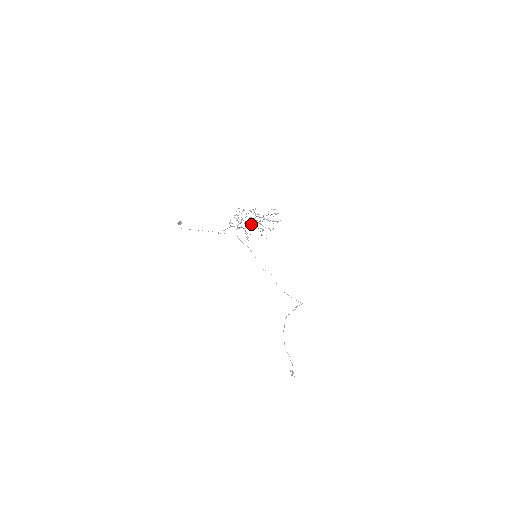
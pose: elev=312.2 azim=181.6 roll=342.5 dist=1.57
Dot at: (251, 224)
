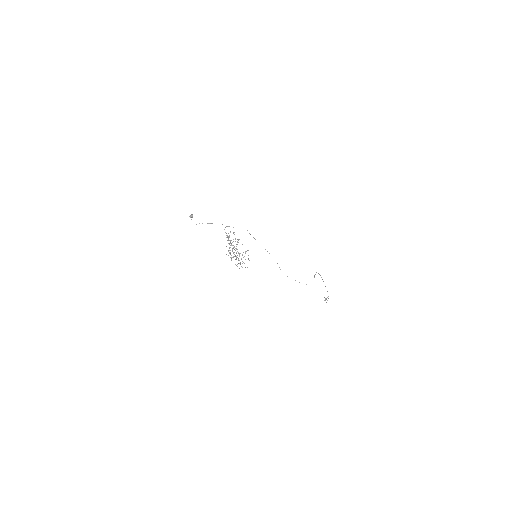
Dot at: occluded
